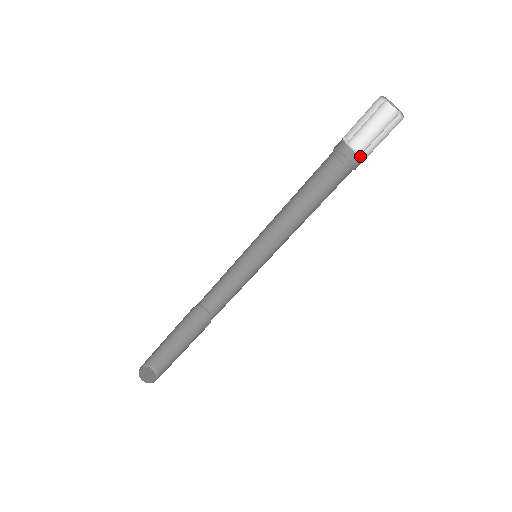
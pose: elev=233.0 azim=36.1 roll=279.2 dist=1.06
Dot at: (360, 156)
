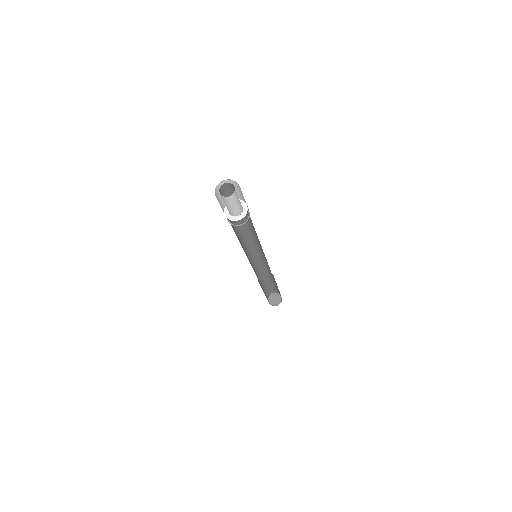
Dot at: (244, 203)
